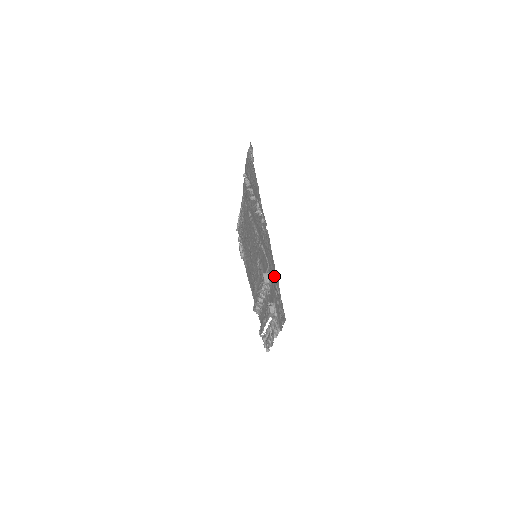
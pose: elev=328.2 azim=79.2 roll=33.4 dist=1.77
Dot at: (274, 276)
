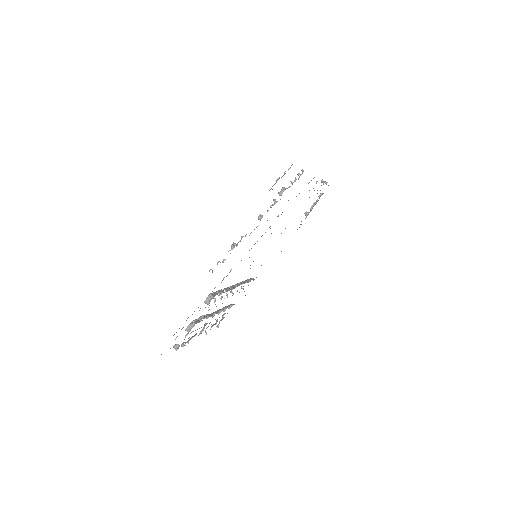
Dot at: (187, 318)
